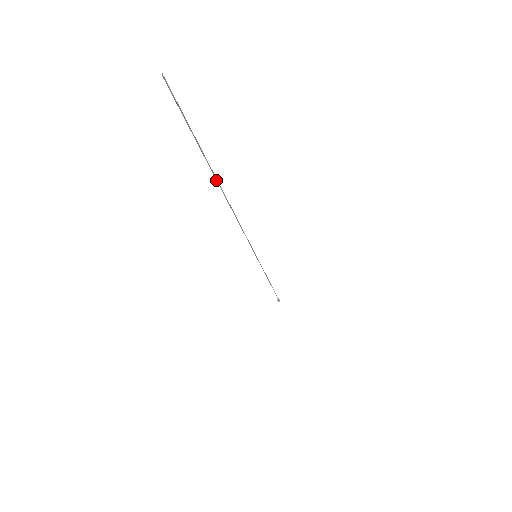
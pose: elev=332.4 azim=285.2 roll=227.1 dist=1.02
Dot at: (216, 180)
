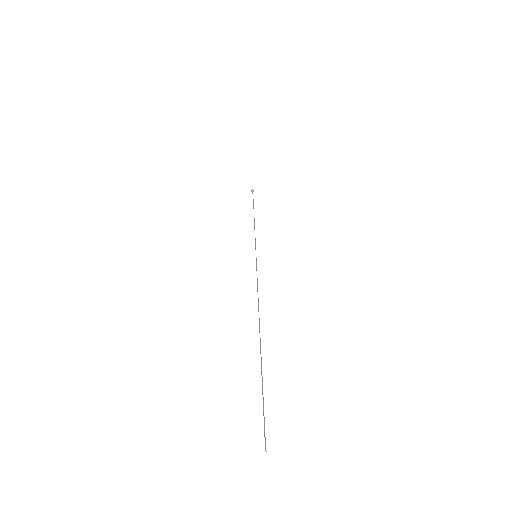
Dot at: (260, 349)
